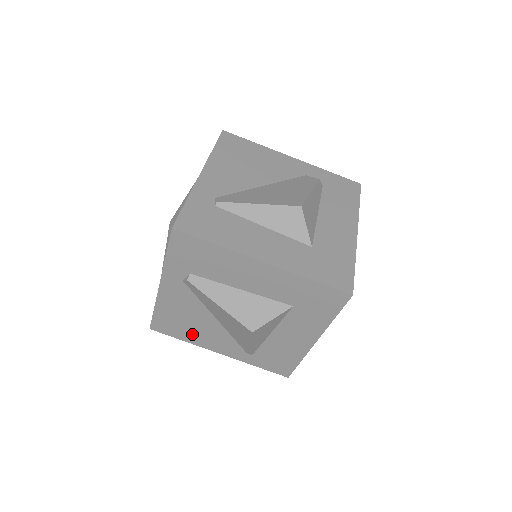
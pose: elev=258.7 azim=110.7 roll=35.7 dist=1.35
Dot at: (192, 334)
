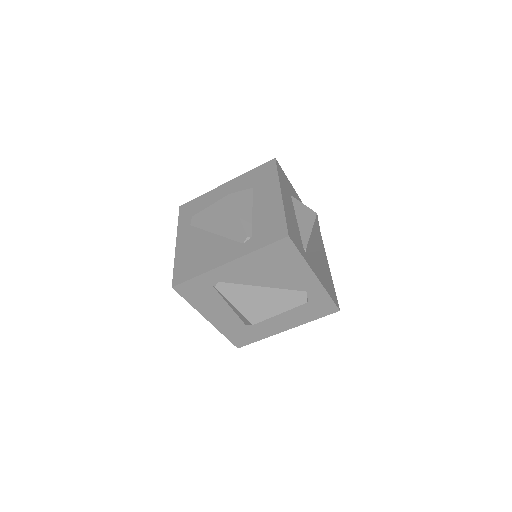
Dot at: occluded
